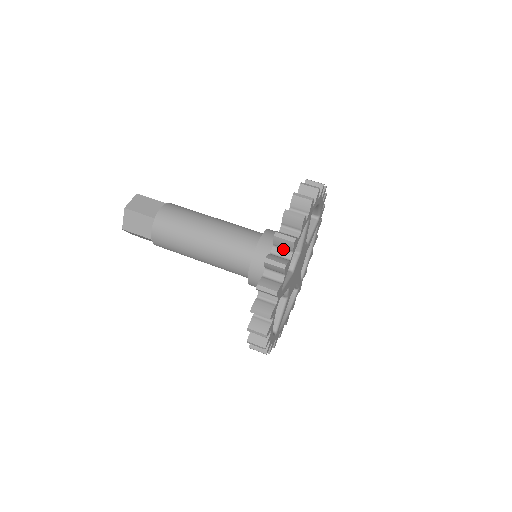
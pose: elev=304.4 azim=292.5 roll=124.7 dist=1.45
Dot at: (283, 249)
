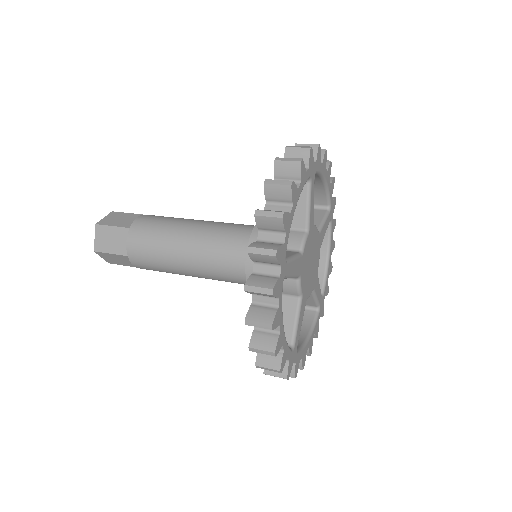
Dot at: (279, 203)
